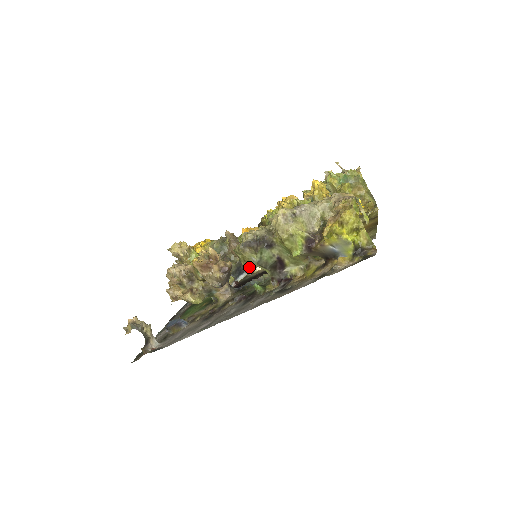
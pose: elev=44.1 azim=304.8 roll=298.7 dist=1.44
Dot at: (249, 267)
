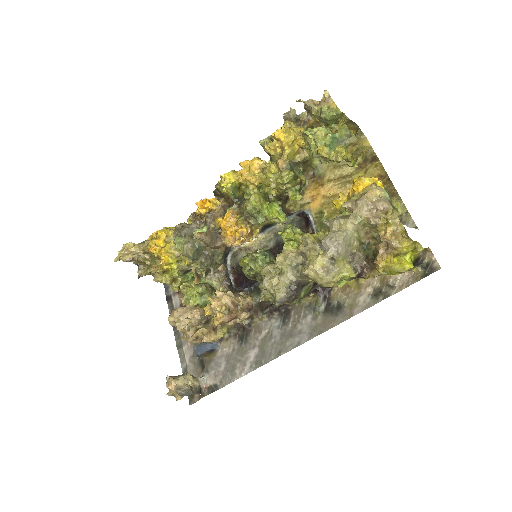
Dot at: occluded
